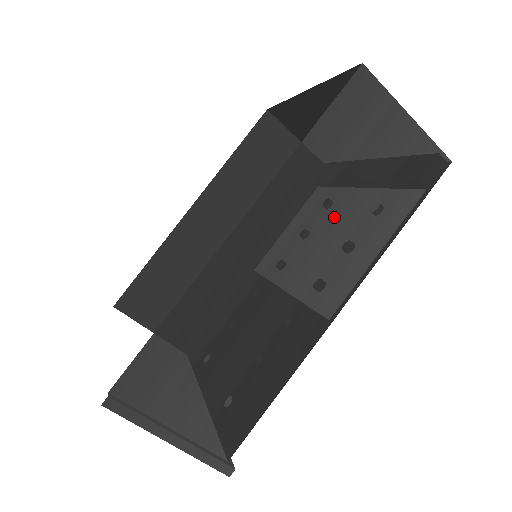
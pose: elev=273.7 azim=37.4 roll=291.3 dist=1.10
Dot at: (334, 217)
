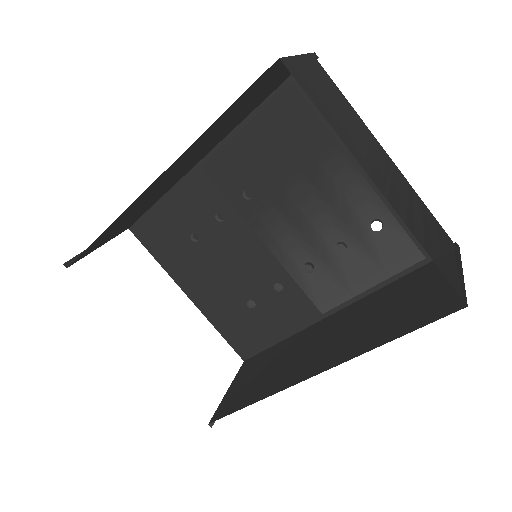
Dot at: (366, 320)
